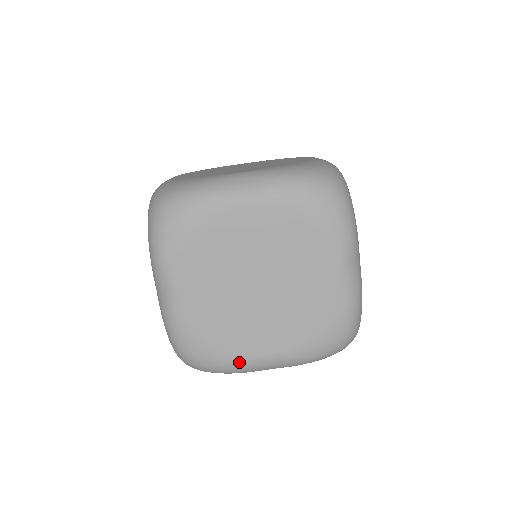
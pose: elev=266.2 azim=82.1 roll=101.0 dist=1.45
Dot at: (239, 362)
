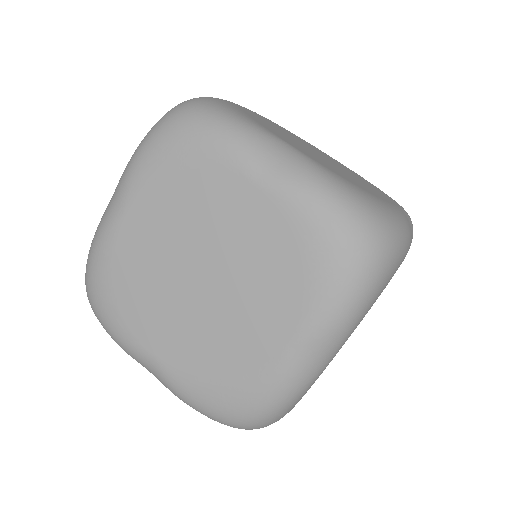
Dot at: (270, 382)
